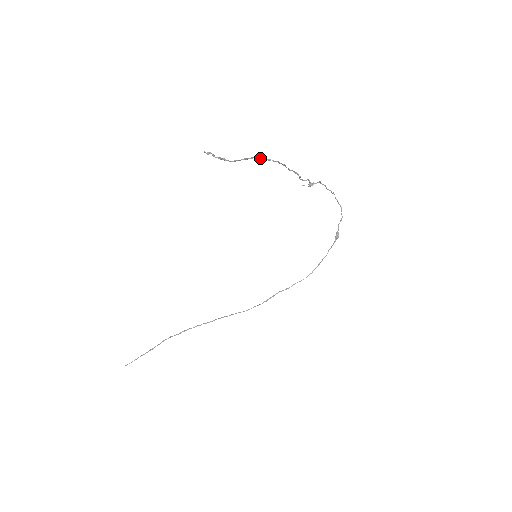
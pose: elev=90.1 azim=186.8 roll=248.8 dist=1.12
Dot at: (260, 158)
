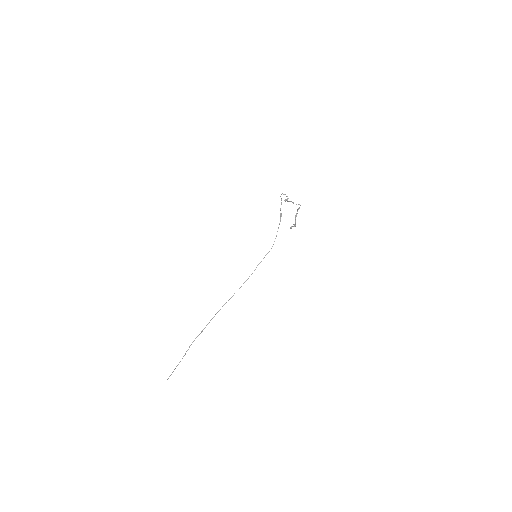
Dot at: occluded
